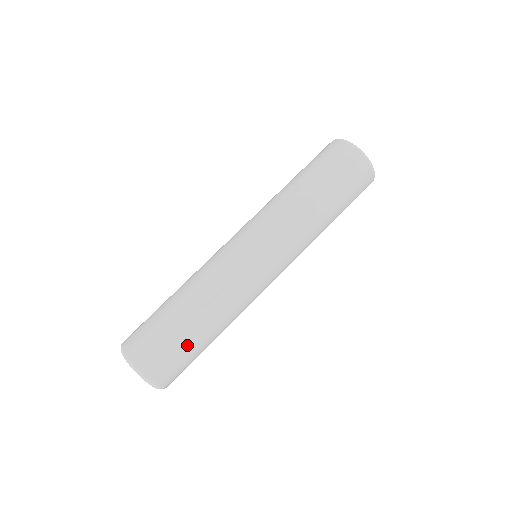
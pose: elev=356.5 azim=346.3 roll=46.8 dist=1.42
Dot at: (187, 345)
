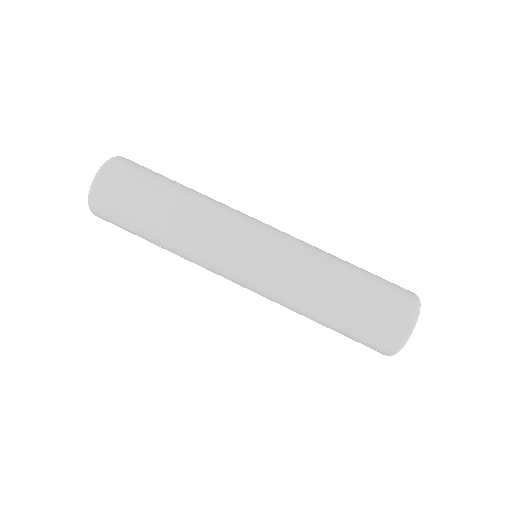
Dot at: (136, 234)
